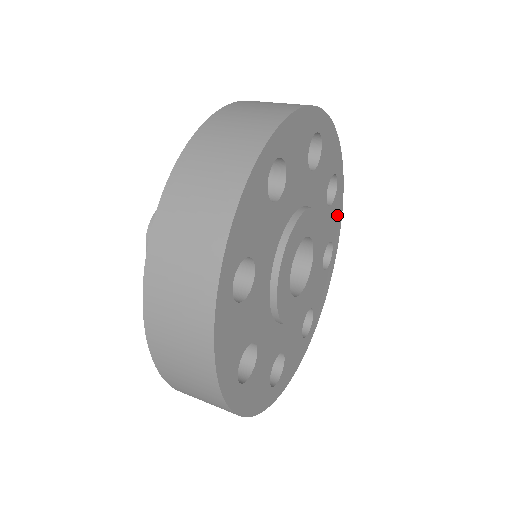
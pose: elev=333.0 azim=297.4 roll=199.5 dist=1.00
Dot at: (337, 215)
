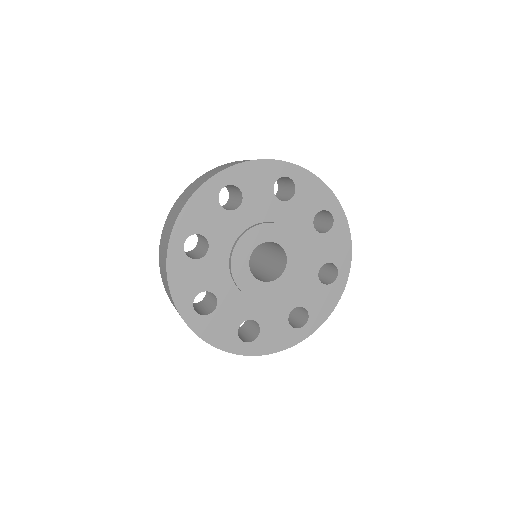
Dot at: (325, 304)
